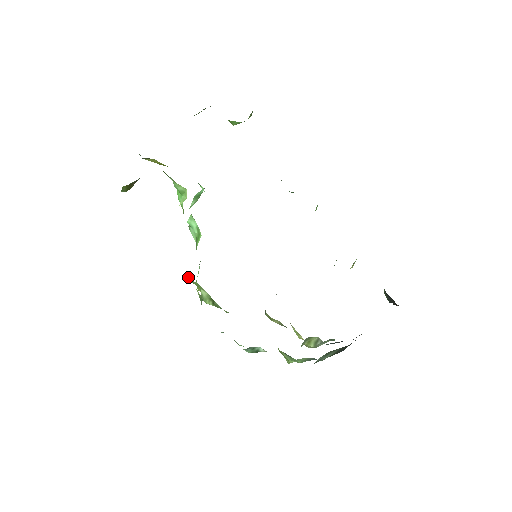
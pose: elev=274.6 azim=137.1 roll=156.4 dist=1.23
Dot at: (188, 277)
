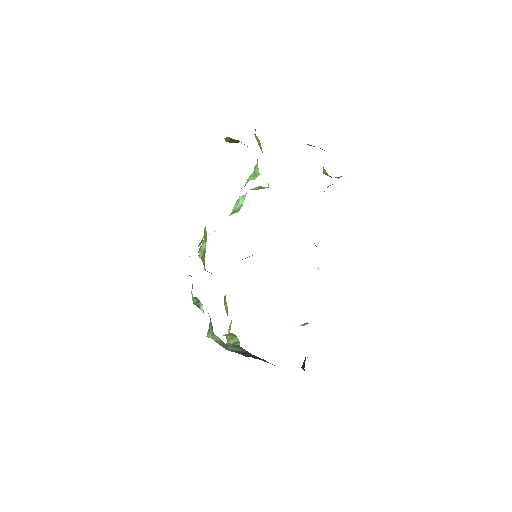
Dot at: occluded
